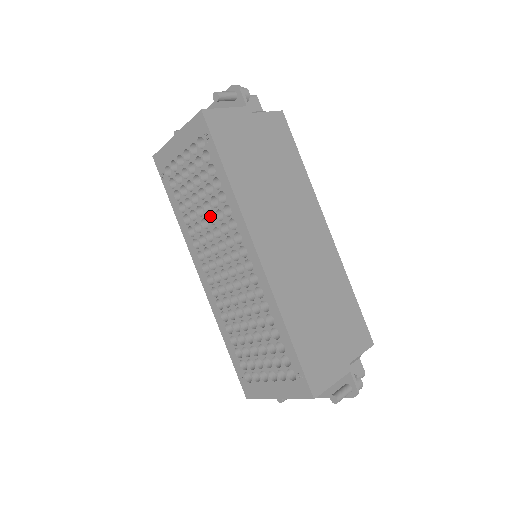
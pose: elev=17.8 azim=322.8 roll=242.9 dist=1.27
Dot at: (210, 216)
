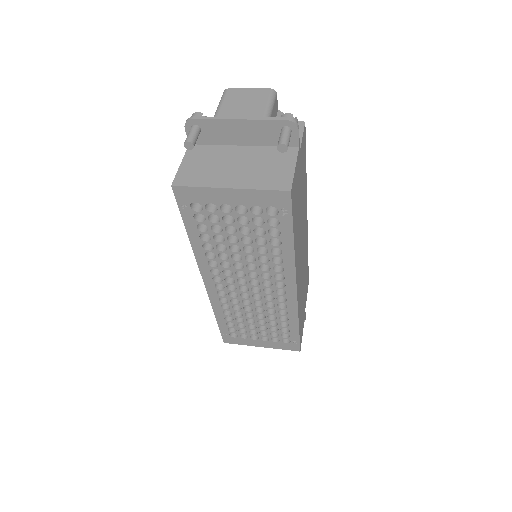
Dot at: (246, 253)
